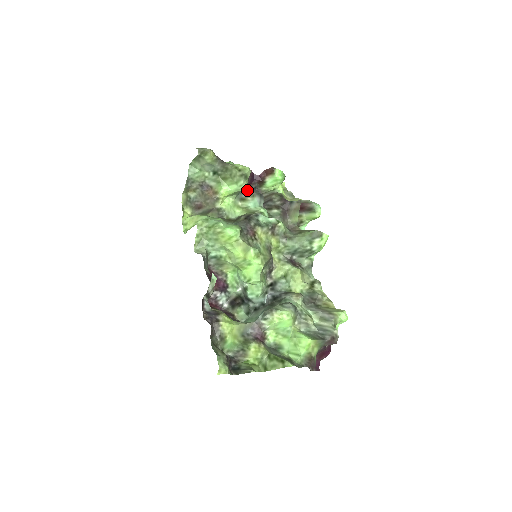
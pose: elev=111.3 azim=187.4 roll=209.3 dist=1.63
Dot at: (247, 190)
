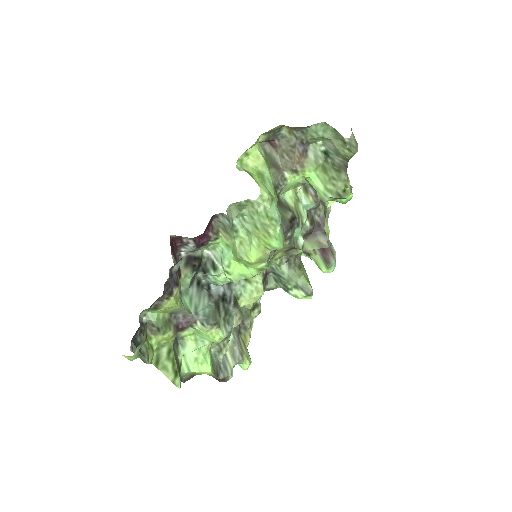
Dot at: occluded
